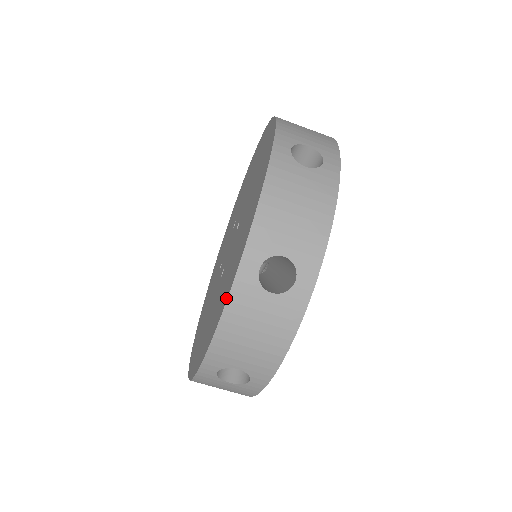
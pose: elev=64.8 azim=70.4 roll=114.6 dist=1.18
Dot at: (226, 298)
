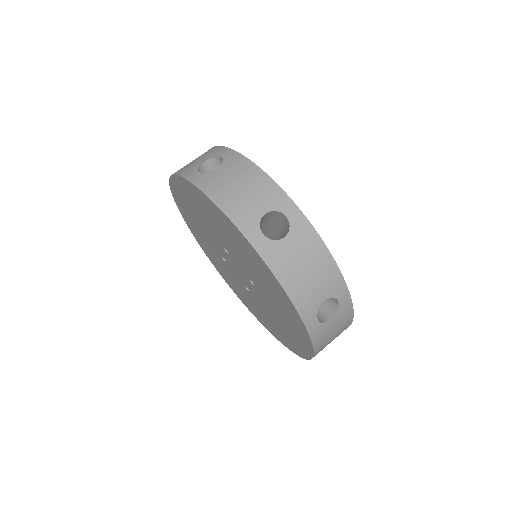
Dot at: (172, 181)
